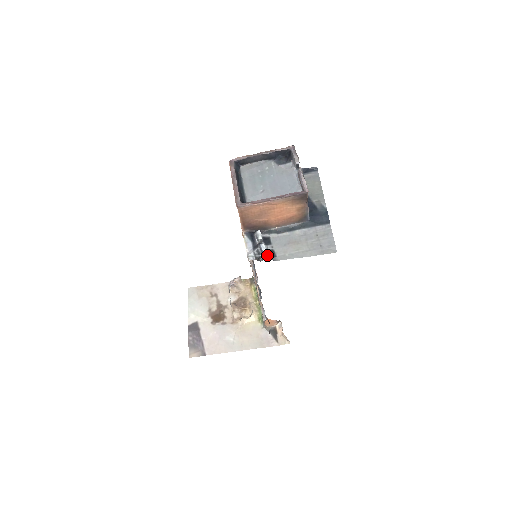
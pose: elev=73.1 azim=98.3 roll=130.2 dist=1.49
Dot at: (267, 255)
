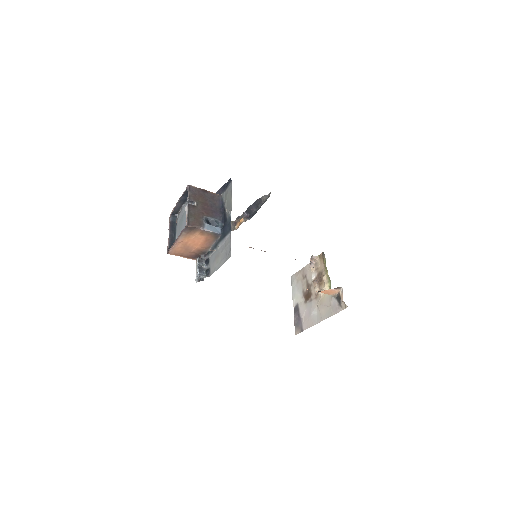
Dot at: (205, 274)
